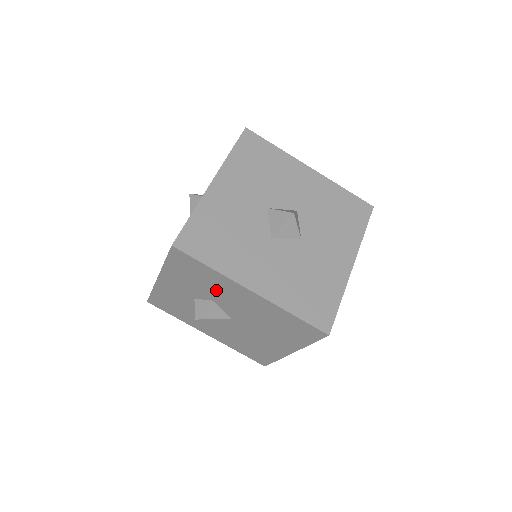
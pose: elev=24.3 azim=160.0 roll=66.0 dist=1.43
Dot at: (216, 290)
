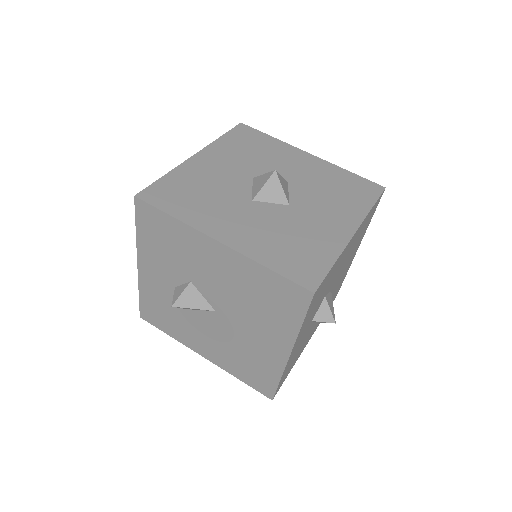
Dot at: (188, 258)
